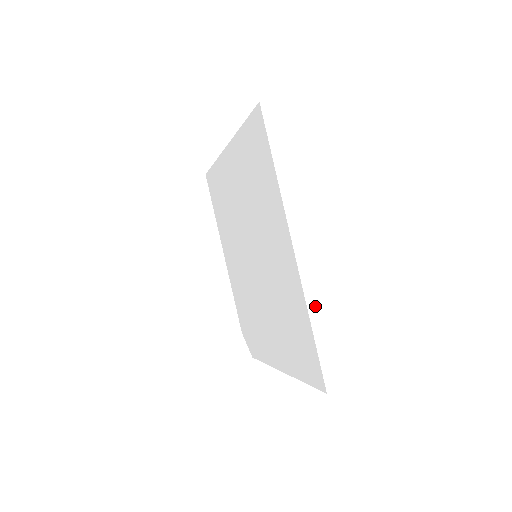
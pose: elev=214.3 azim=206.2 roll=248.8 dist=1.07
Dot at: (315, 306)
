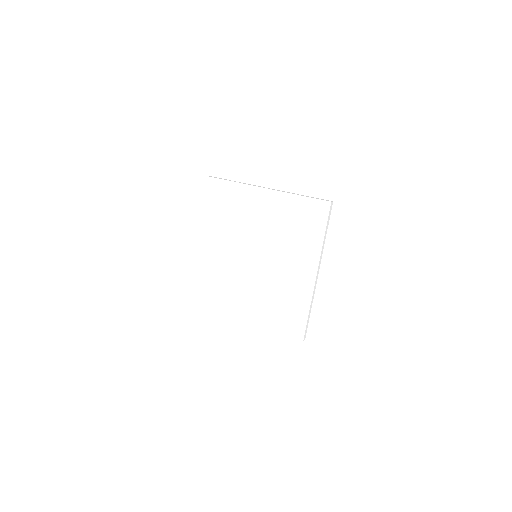
Dot at: (312, 302)
